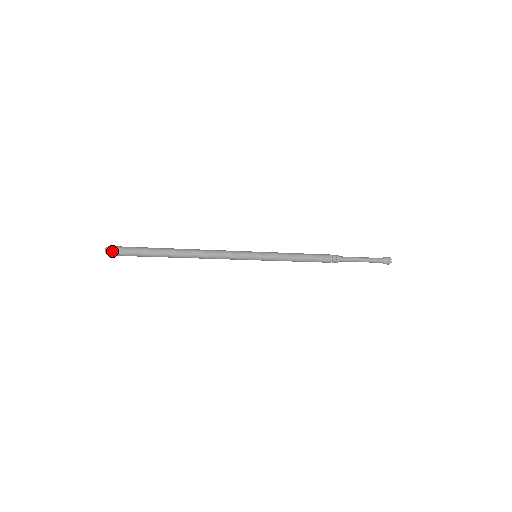
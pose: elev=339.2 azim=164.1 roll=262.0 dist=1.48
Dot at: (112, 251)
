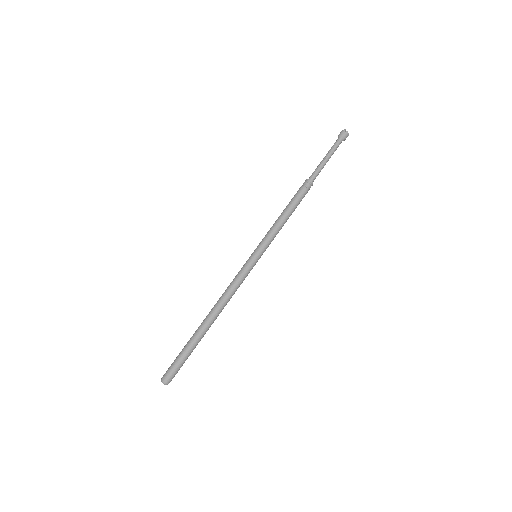
Dot at: (169, 381)
